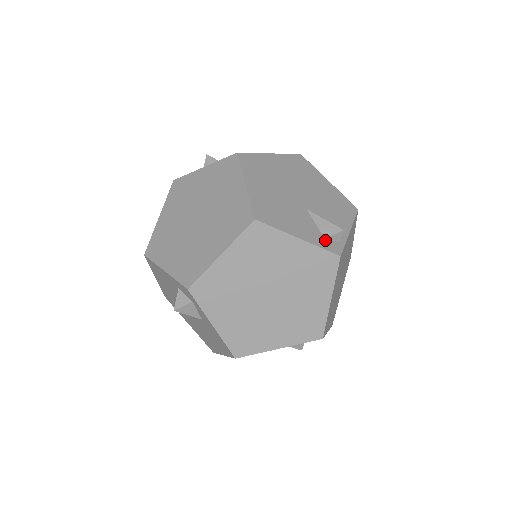
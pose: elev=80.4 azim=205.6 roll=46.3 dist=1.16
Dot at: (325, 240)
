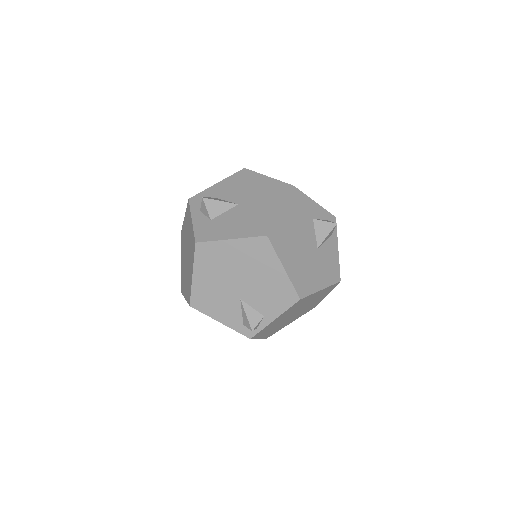
Dot at: (243, 326)
